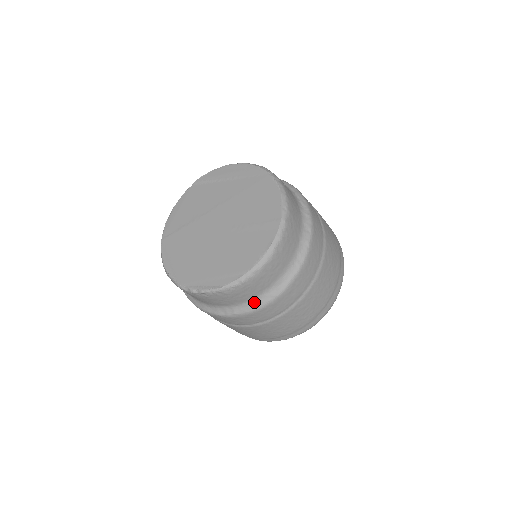
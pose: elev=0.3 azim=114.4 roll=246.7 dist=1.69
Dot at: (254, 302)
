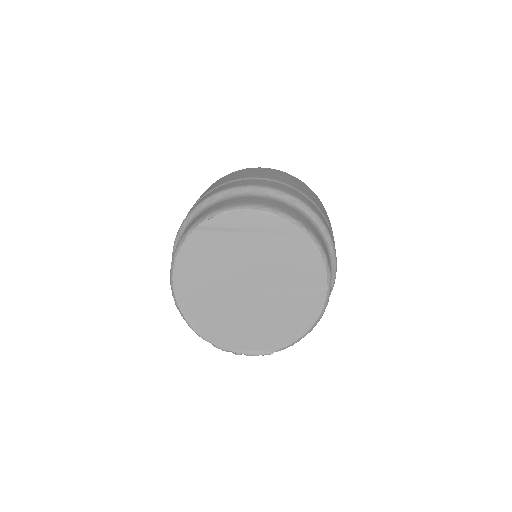
Dot at: occluded
